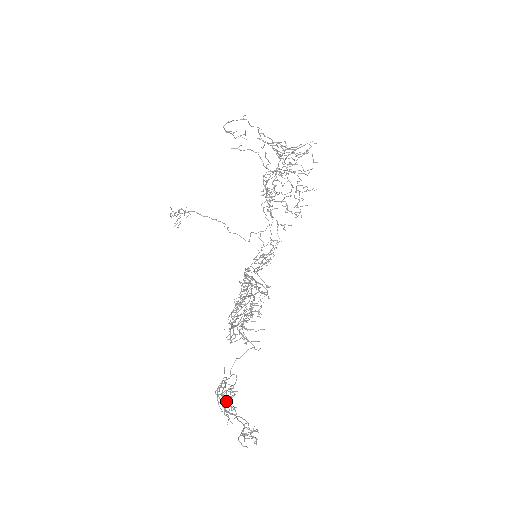
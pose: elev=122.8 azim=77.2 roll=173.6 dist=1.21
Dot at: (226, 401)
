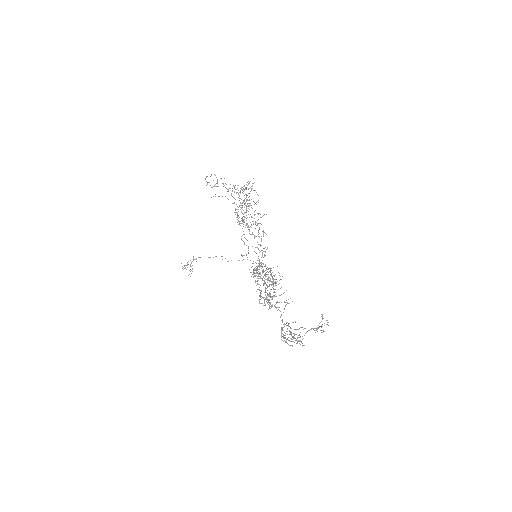
Dot at: (293, 333)
